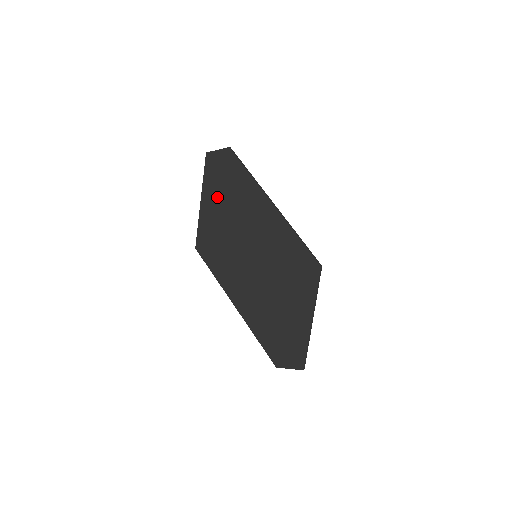
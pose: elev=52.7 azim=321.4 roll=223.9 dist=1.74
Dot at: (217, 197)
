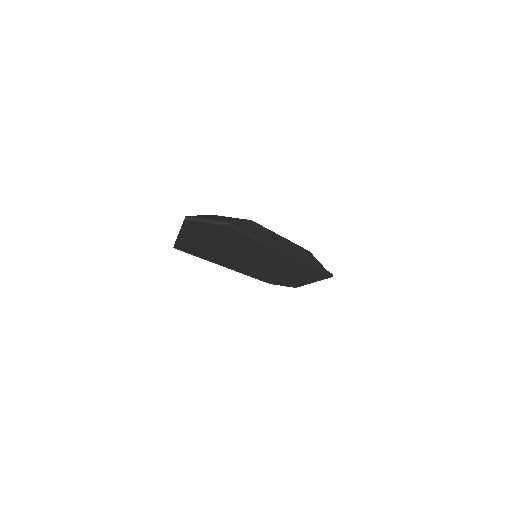
Dot at: (206, 240)
